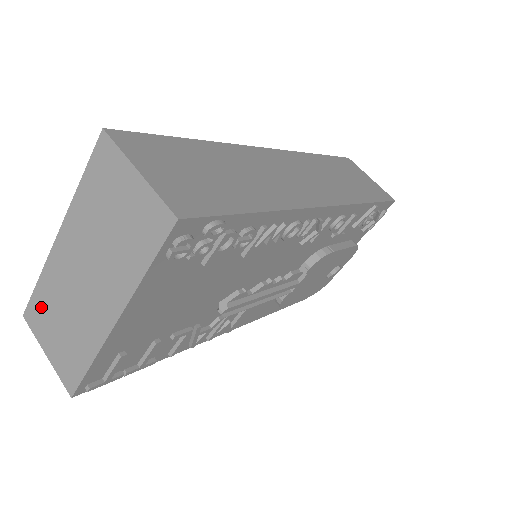
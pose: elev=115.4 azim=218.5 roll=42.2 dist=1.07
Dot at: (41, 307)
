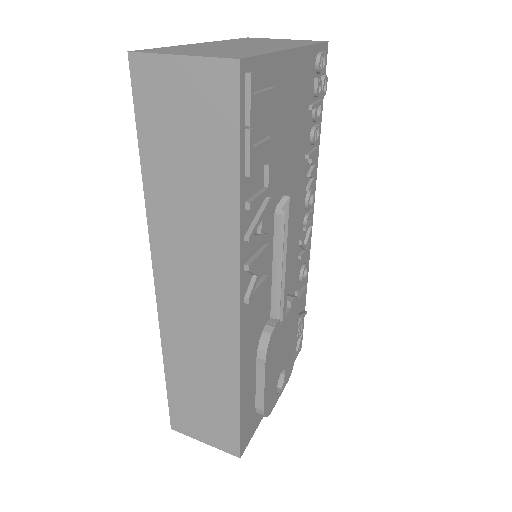
Dot at: (171, 49)
